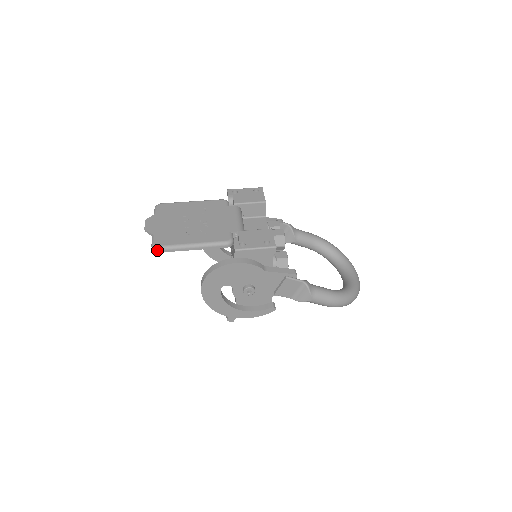
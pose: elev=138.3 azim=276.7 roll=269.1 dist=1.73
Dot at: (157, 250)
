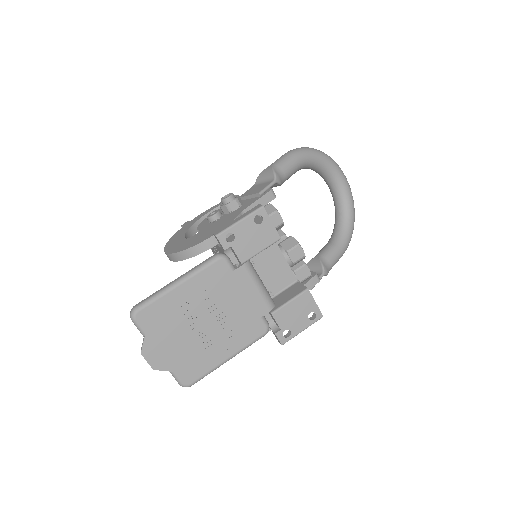
Dot at: (190, 386)
